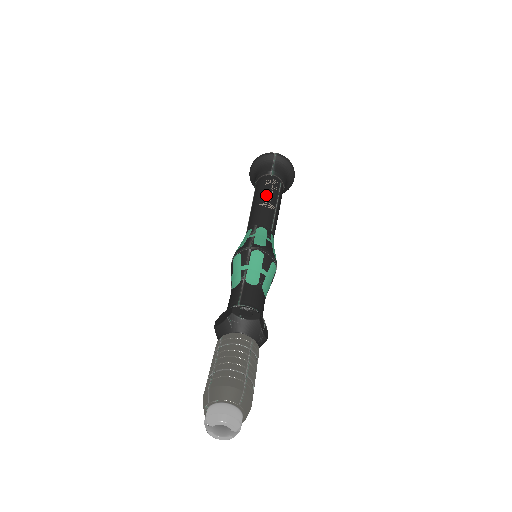
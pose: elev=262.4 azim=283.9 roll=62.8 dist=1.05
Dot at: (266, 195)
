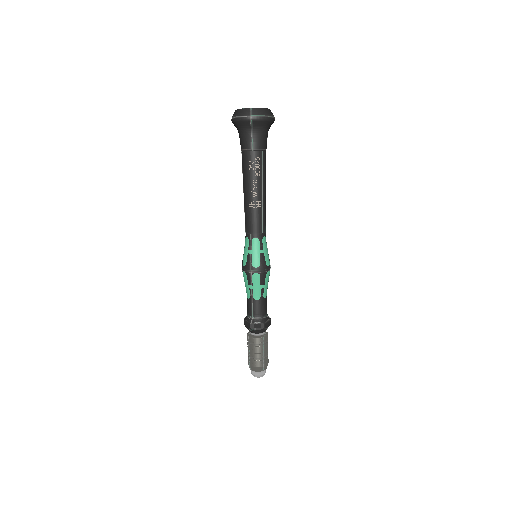
Dot at: (252, 189)
